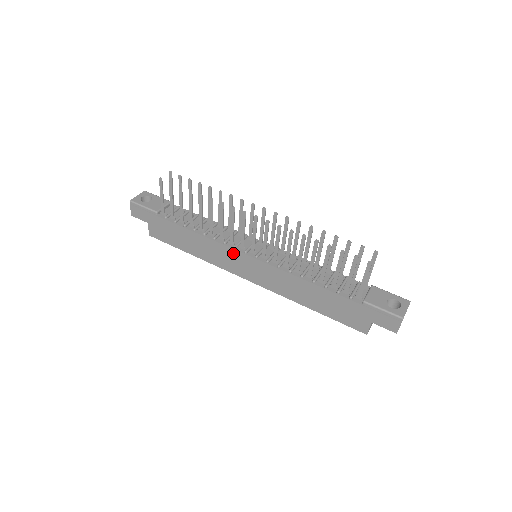
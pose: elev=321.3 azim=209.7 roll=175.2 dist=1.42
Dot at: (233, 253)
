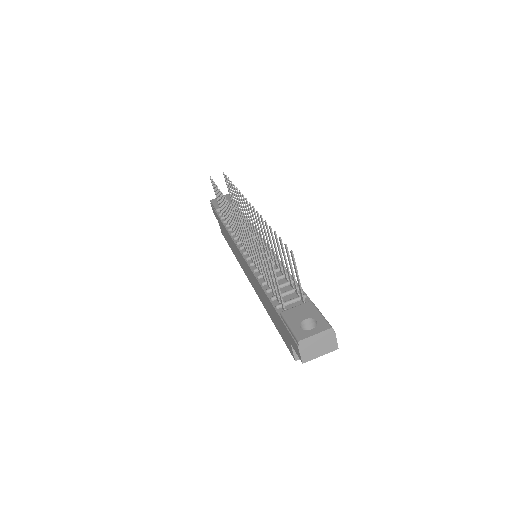
Dot at: (237, 249)
